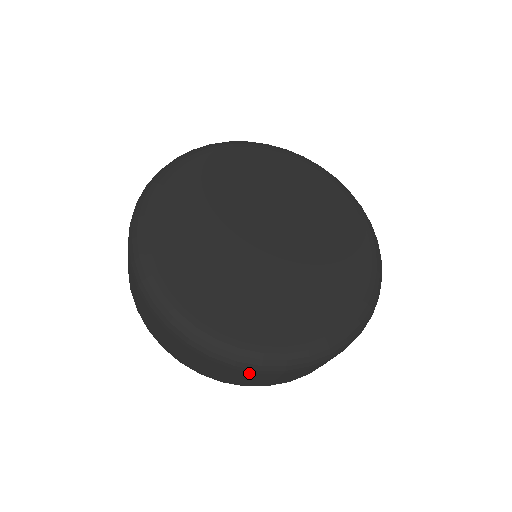
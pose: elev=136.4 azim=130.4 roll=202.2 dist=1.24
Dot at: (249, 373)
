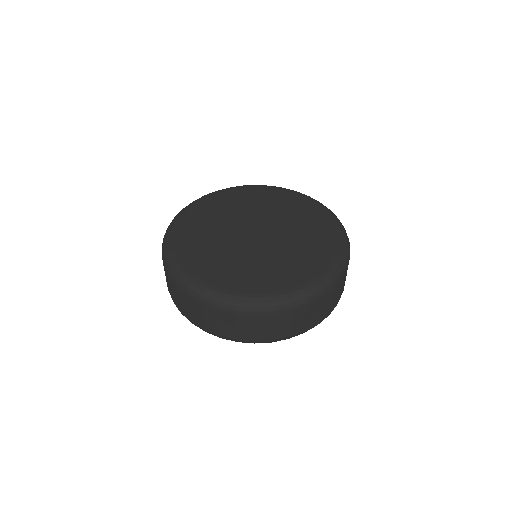
Dot at: (184, 295)
